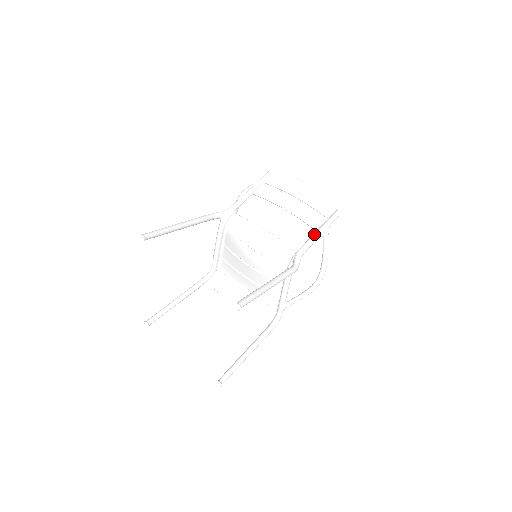
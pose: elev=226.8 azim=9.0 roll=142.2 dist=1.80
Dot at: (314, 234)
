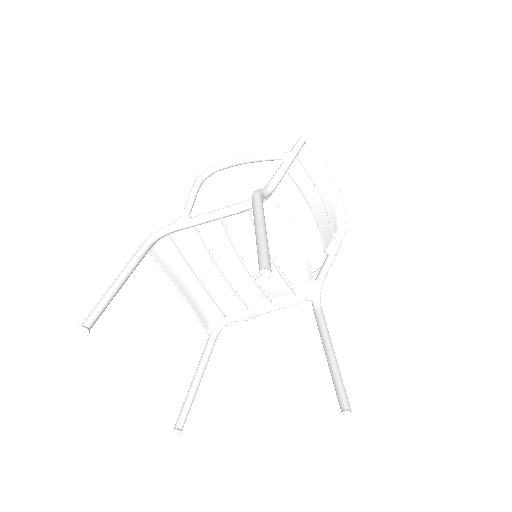
Dot at: (331, 261)
